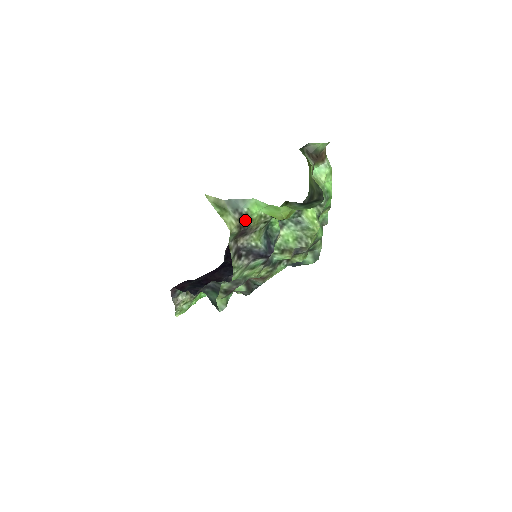
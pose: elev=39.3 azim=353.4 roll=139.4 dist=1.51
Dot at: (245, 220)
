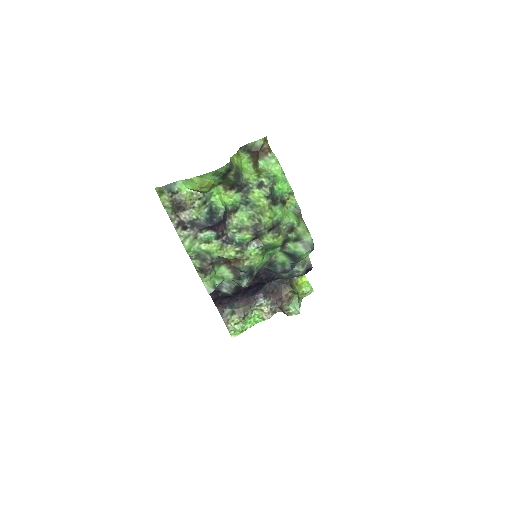
Dot at: (177, 196)
